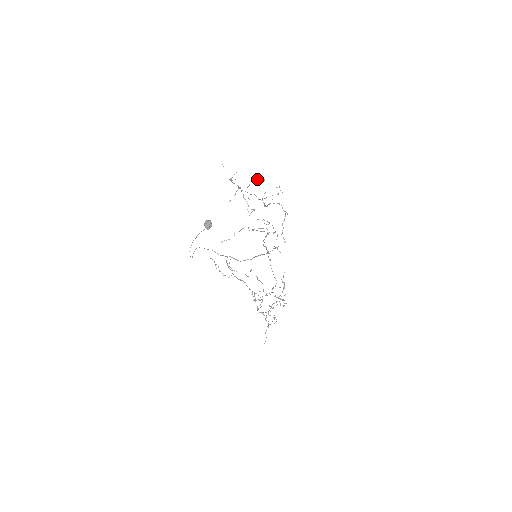
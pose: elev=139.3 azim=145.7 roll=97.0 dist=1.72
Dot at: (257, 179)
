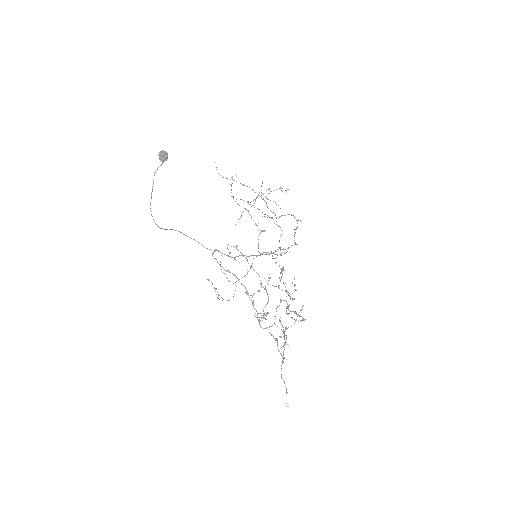
Dot at: occluded
